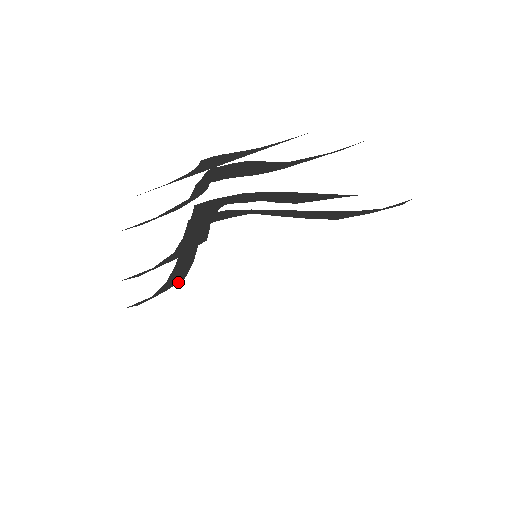
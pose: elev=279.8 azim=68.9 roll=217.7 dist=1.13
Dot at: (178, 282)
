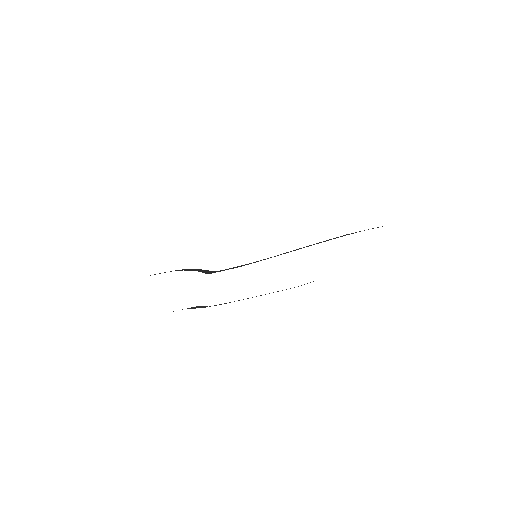
Dot at: occluded
